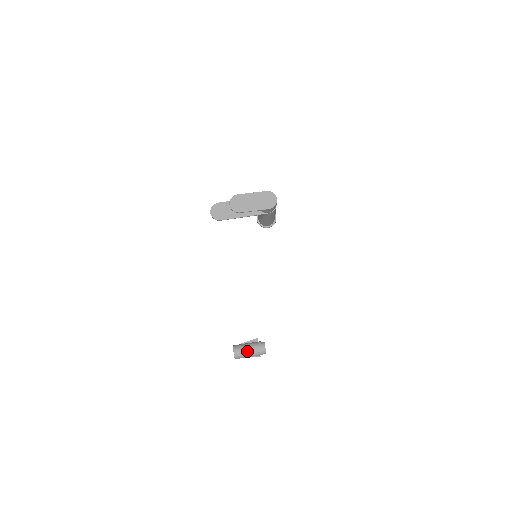
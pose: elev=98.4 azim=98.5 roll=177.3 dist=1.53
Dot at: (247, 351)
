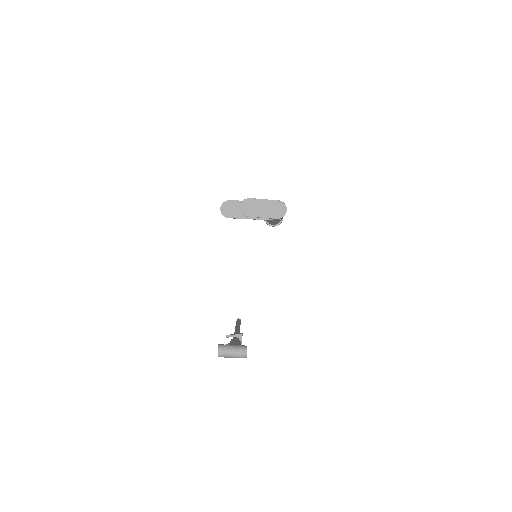
Dot at: (230, 353)
